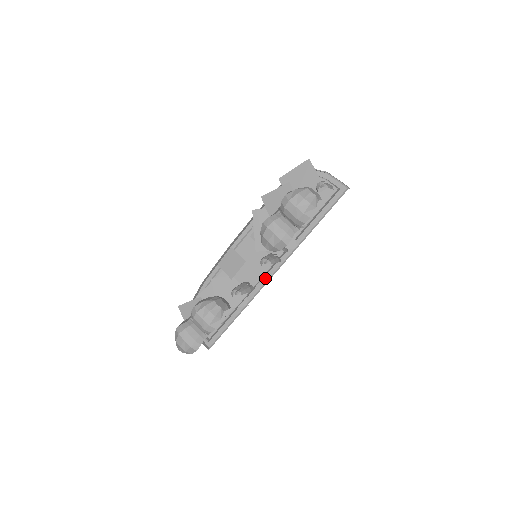
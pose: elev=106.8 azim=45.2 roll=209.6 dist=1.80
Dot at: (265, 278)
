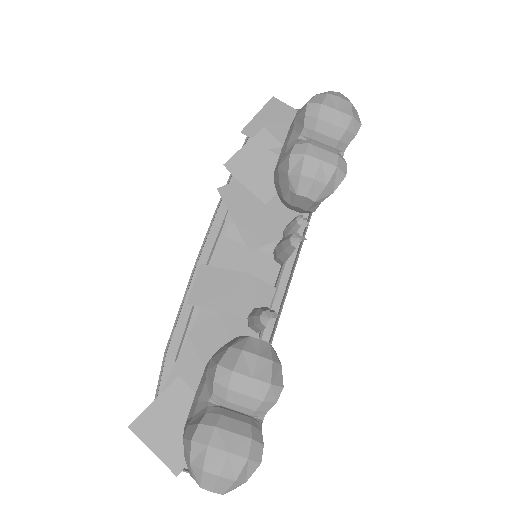
Dot at: (276, 294)
